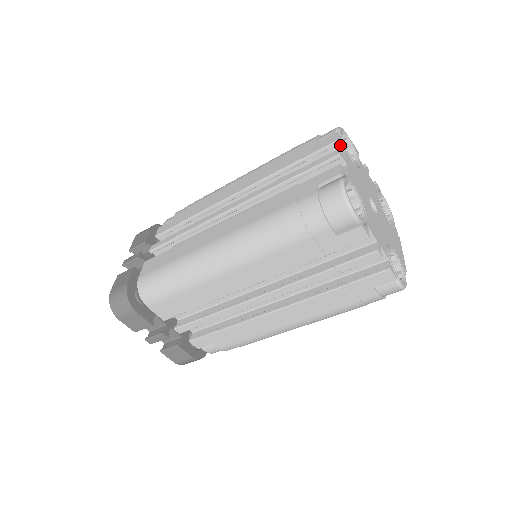
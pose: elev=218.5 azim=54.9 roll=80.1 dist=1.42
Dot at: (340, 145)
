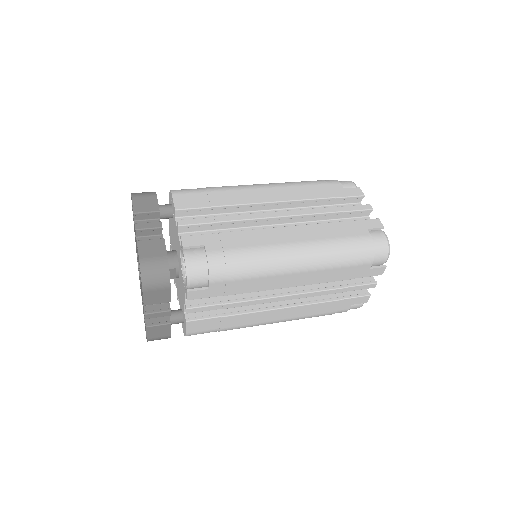
Dot at: occluded
